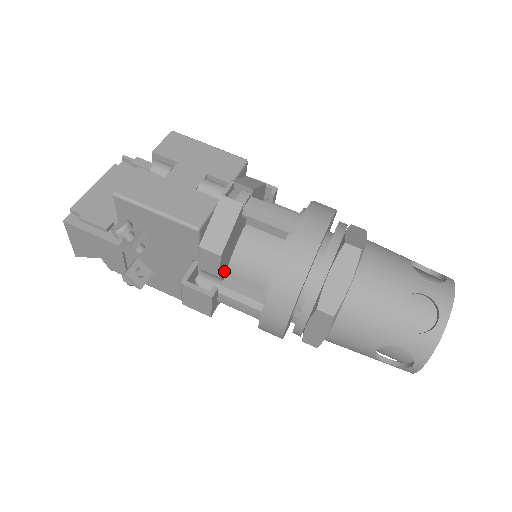
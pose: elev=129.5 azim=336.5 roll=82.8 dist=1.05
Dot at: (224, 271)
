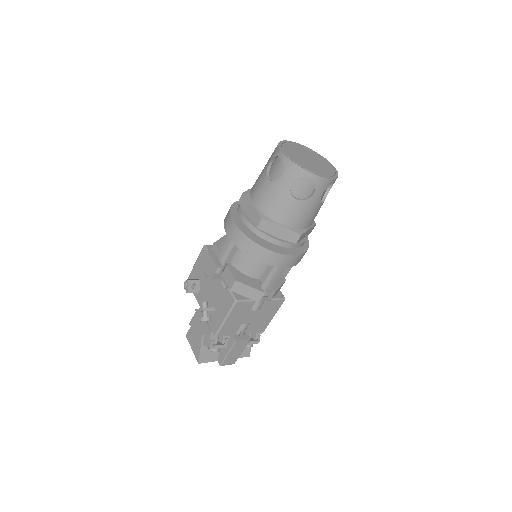
Dot at: occluded
